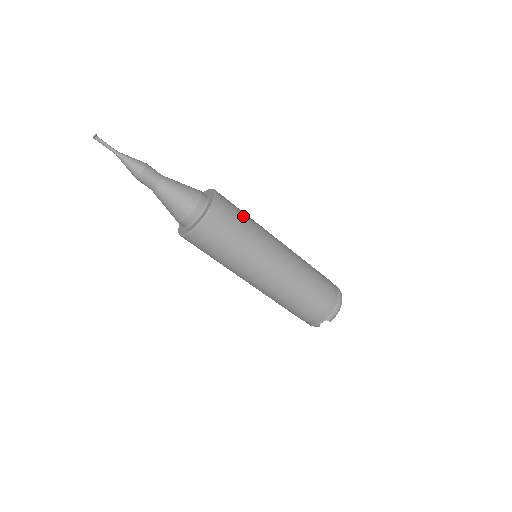
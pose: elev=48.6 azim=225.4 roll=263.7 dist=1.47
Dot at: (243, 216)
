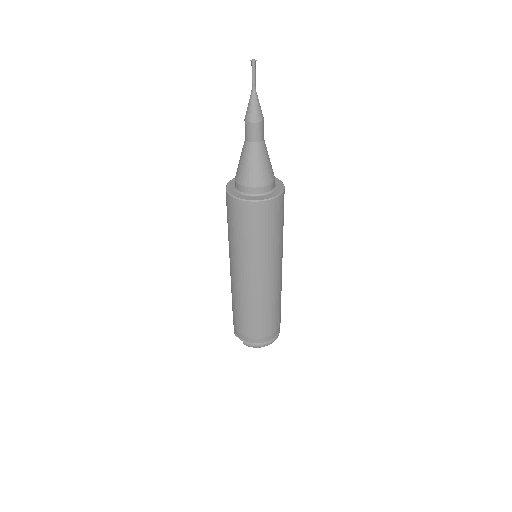
Dot at: (276, 230)
